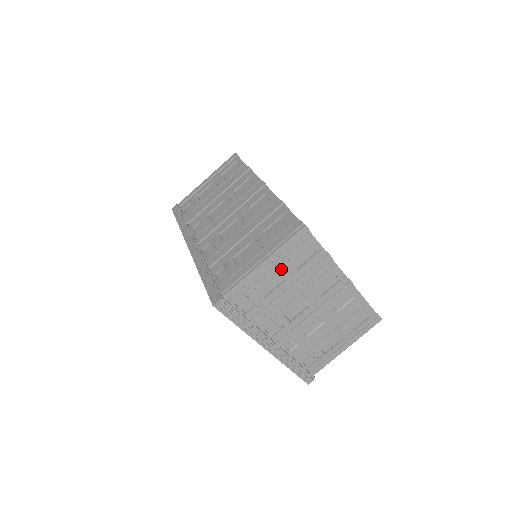
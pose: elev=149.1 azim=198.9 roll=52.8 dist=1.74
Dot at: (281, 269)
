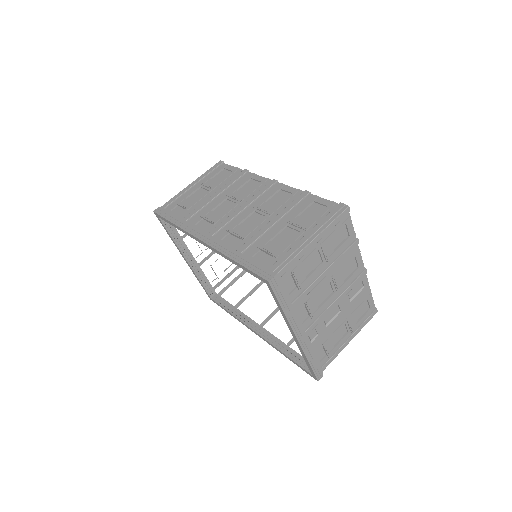
Dot at: (324, 248)
